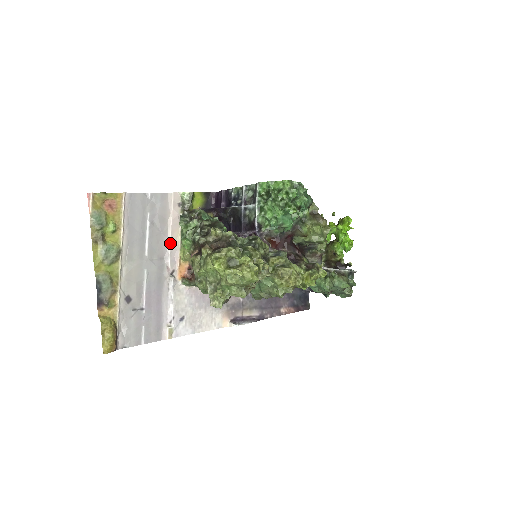
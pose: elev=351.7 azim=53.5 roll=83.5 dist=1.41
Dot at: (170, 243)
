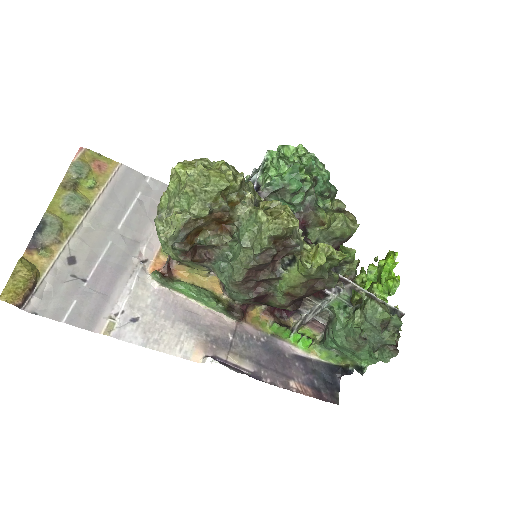
Dot at: (154, 230)
